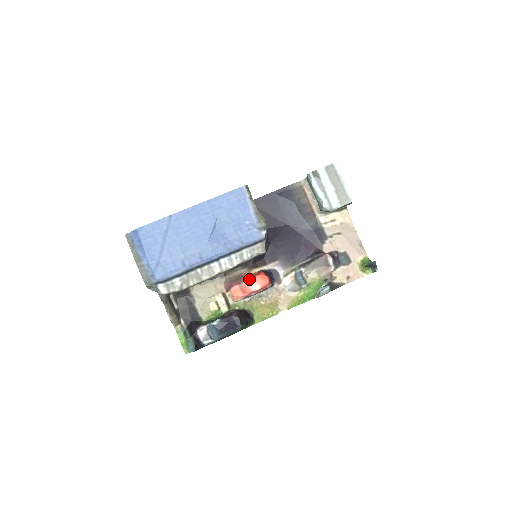
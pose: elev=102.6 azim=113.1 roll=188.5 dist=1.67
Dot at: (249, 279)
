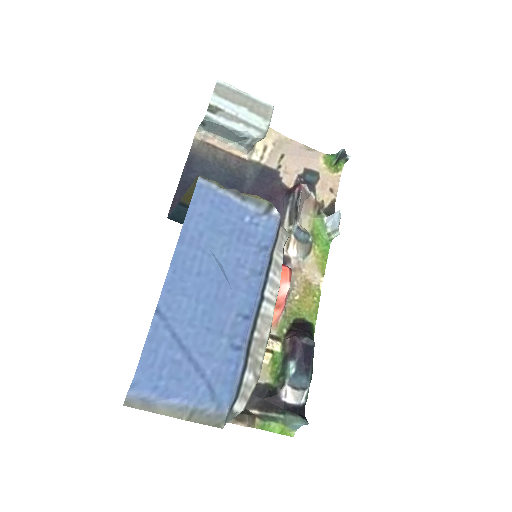
Dot at: occluded
